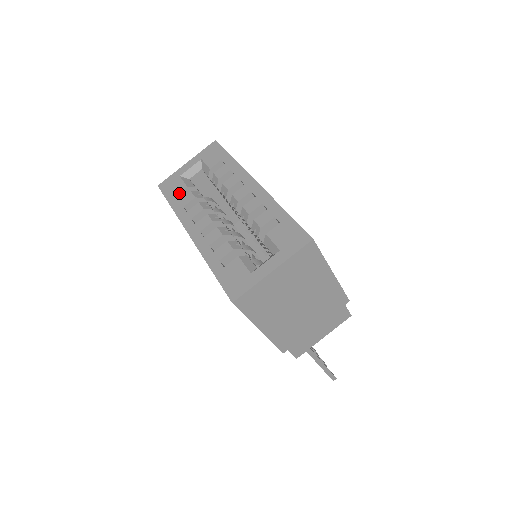
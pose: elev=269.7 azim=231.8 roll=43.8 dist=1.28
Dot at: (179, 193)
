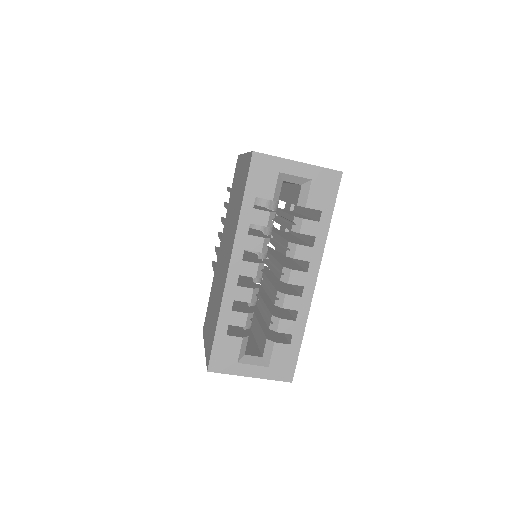
Dot at: (261, 197)
